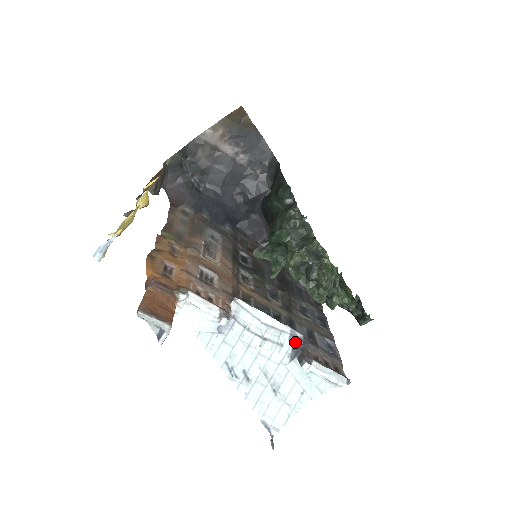
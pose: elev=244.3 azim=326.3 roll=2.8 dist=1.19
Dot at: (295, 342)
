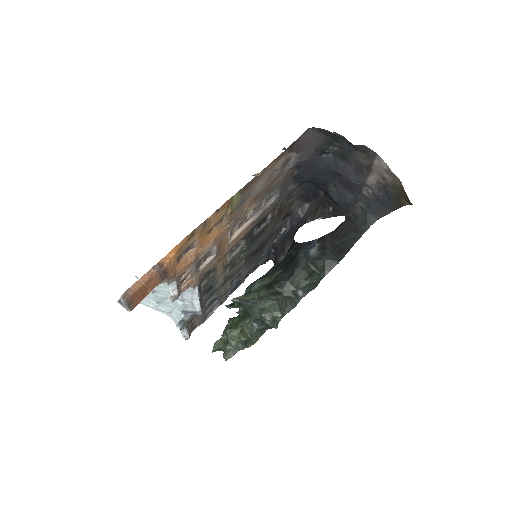
Dot at: (194, 312)
